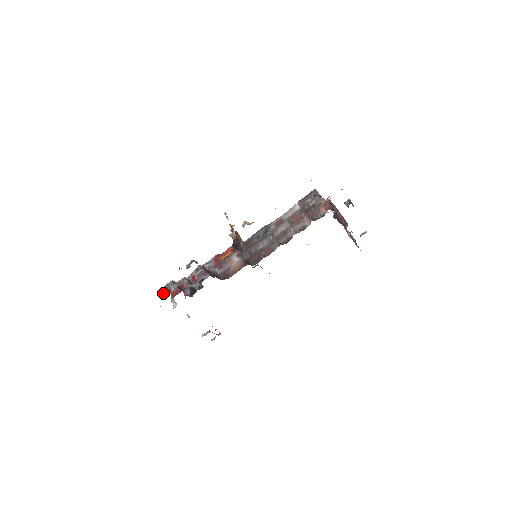
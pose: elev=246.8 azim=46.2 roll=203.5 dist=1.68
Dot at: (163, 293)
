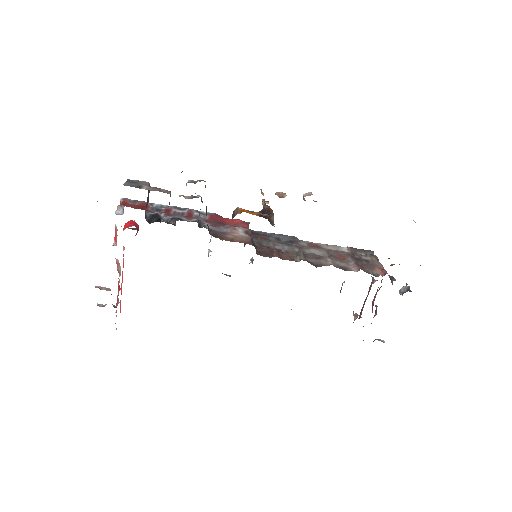
Dot at: (127, 182)
